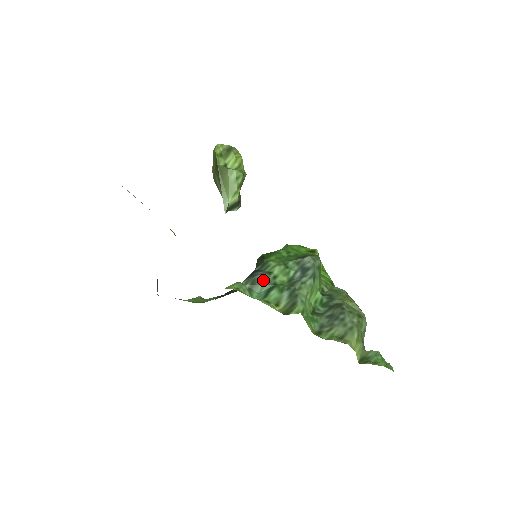
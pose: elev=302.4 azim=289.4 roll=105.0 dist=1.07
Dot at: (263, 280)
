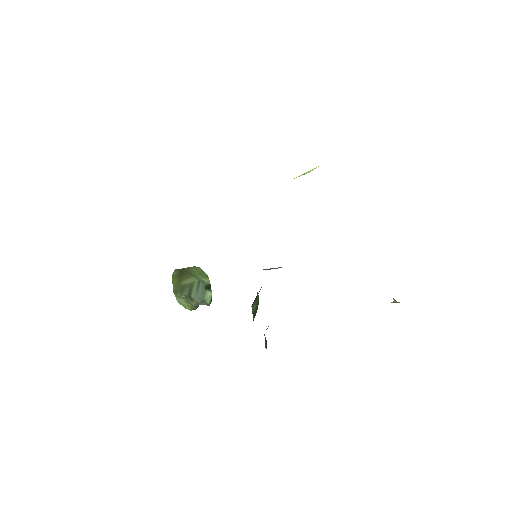
Dot at: occluded
